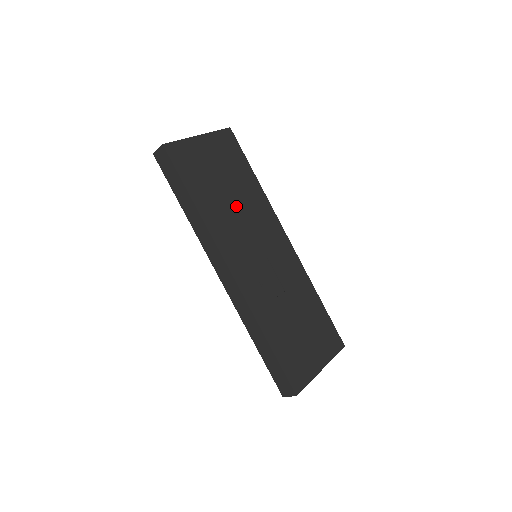
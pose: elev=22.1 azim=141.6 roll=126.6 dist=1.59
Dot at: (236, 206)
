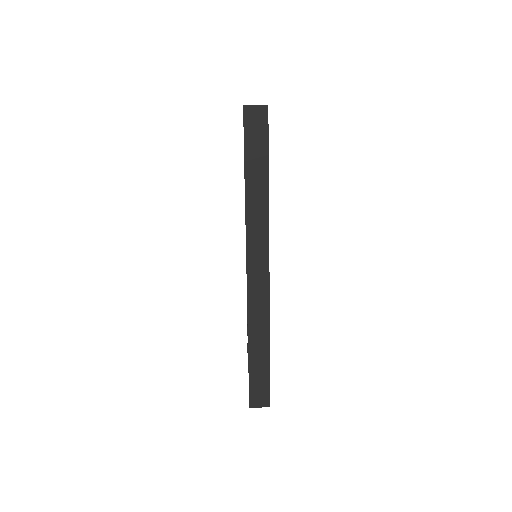
Dot at: occluded
